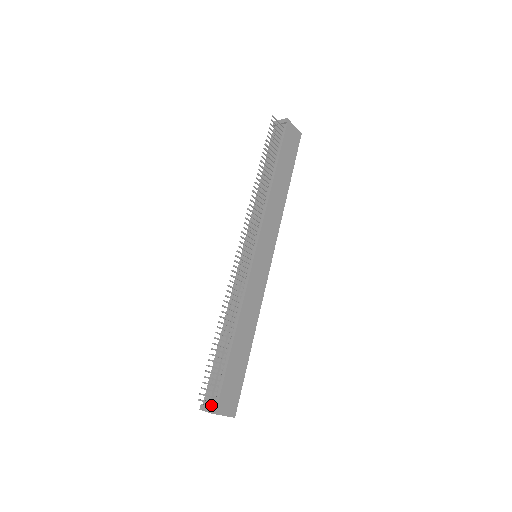
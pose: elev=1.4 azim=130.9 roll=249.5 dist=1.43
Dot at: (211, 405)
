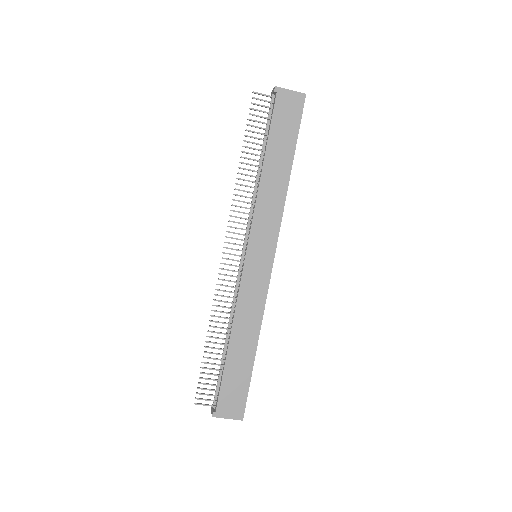
Dot at: (215, 407)
